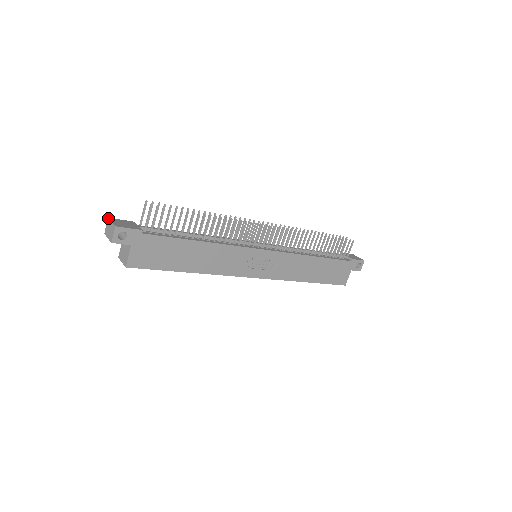
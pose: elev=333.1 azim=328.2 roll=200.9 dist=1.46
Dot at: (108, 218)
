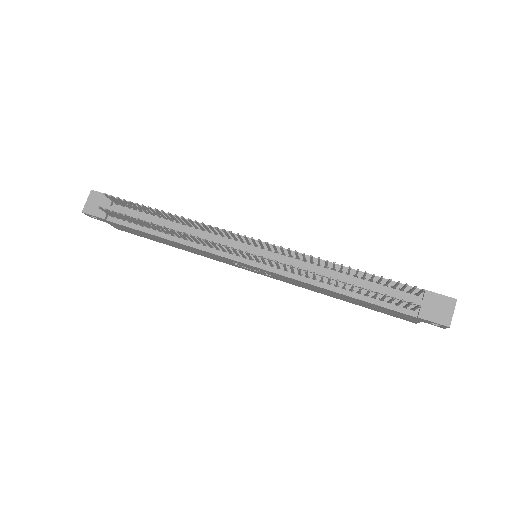
Dot at: (90, 191)
